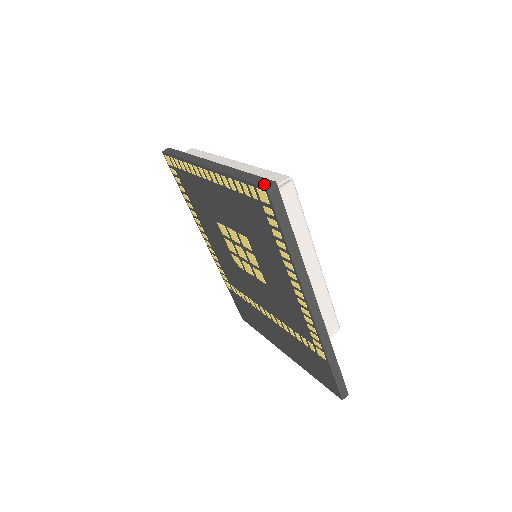
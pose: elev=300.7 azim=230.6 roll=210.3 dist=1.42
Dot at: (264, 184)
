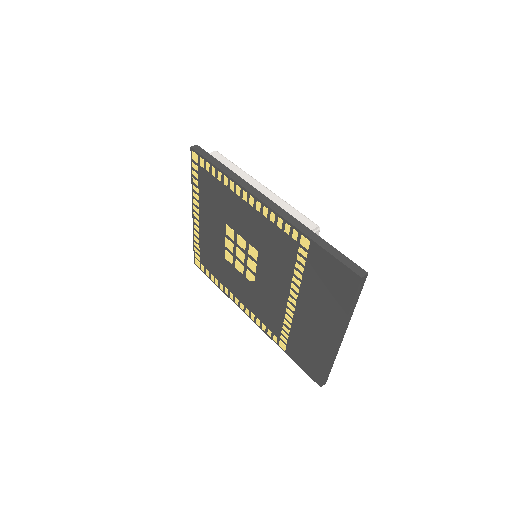
Dot at: (192, 151)
